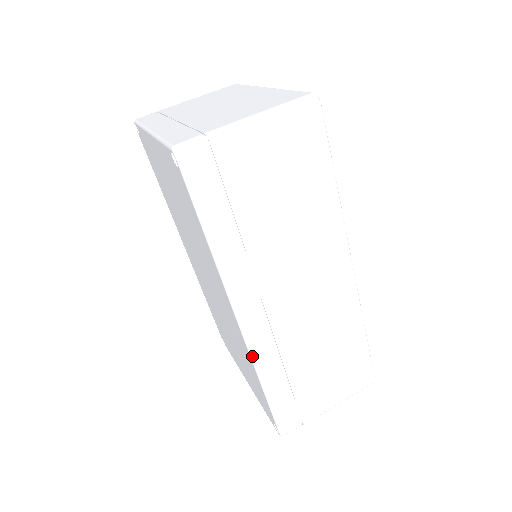
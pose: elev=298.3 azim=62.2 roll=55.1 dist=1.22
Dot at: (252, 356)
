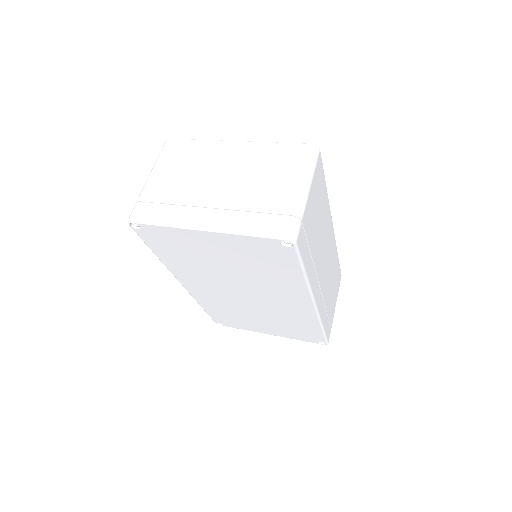
Dot at: (319, 317)
